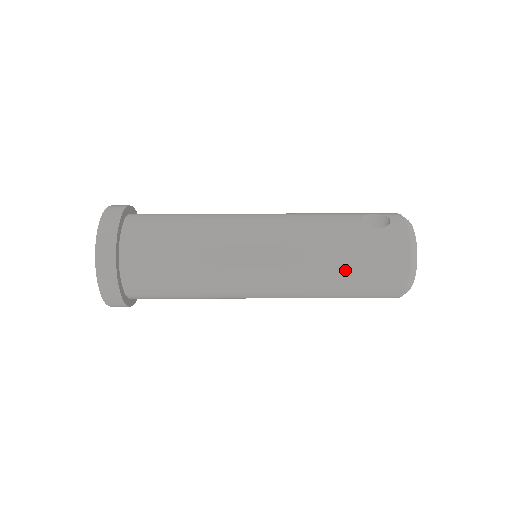
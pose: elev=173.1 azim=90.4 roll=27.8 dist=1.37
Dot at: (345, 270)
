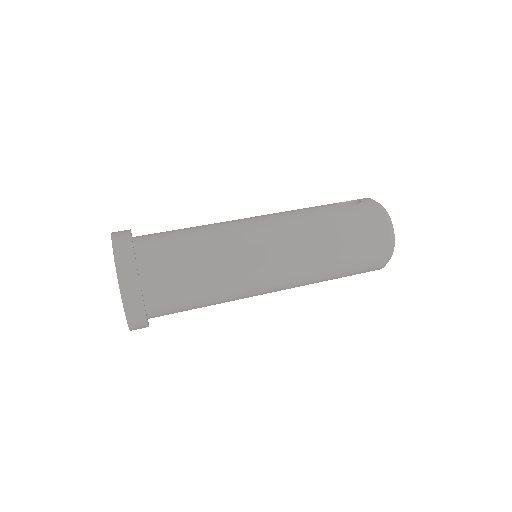
Dot at: (340, 240)
